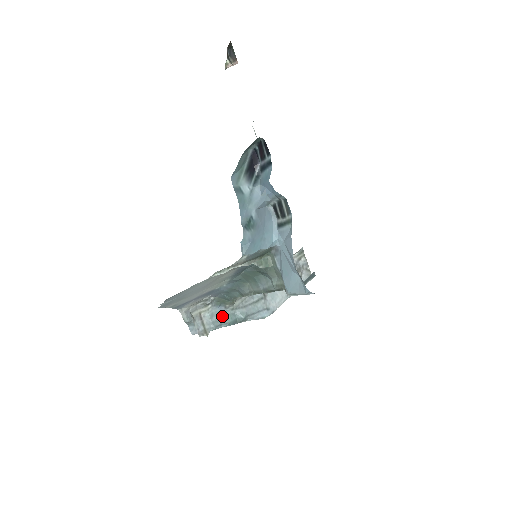
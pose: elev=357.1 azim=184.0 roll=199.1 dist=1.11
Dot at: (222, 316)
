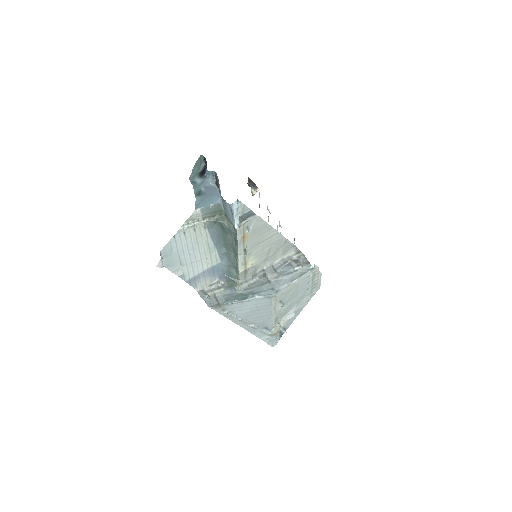
Dot at: (233, 295)
